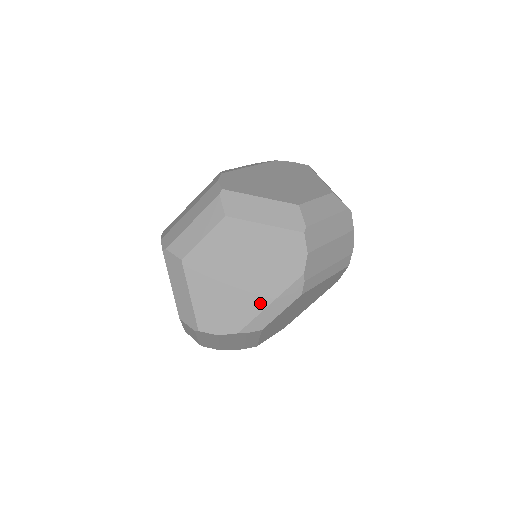
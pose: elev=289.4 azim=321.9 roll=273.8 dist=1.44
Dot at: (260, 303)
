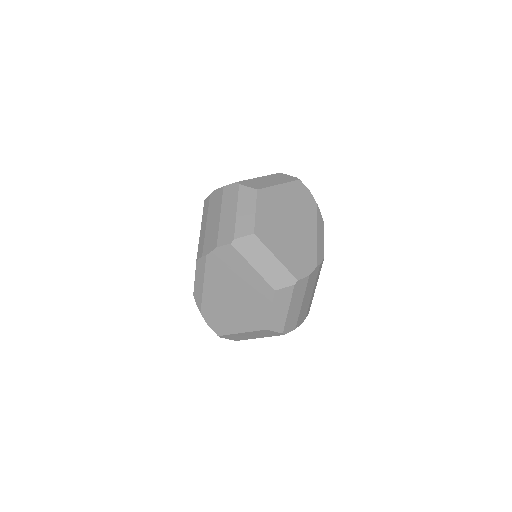
Dot at: occluded
